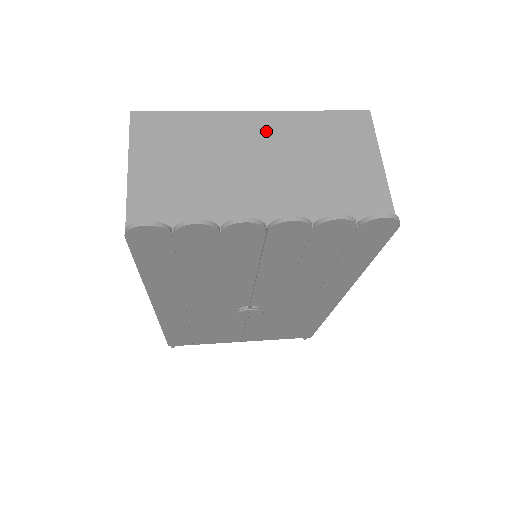
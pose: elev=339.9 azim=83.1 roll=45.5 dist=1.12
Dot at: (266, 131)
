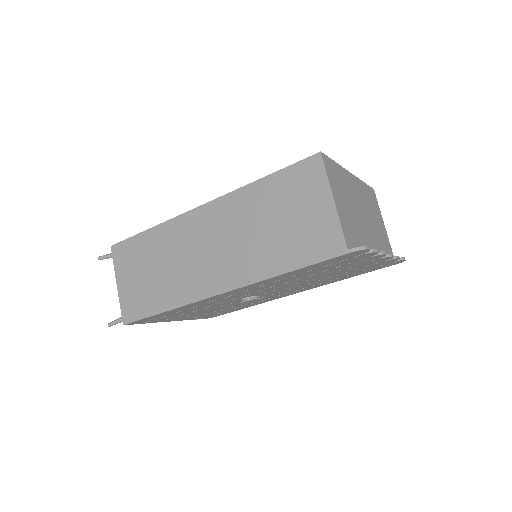
Dot at: (358, 190)
